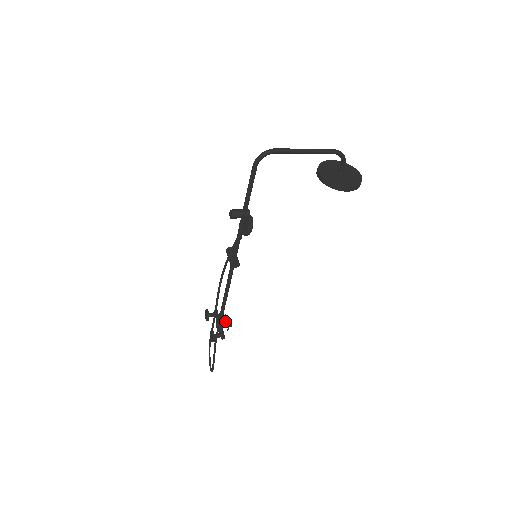
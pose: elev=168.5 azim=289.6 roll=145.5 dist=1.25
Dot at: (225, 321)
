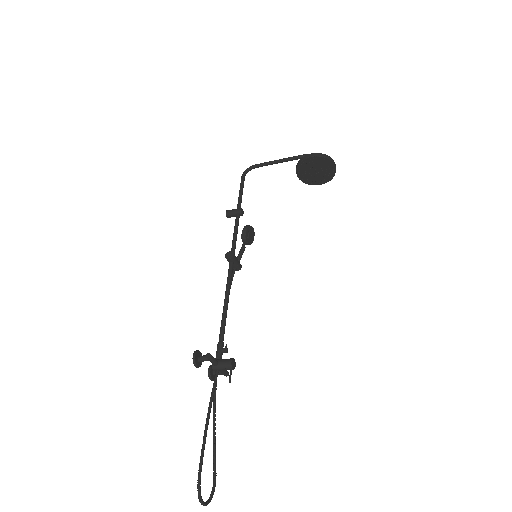
Dot at: (225, 359)
